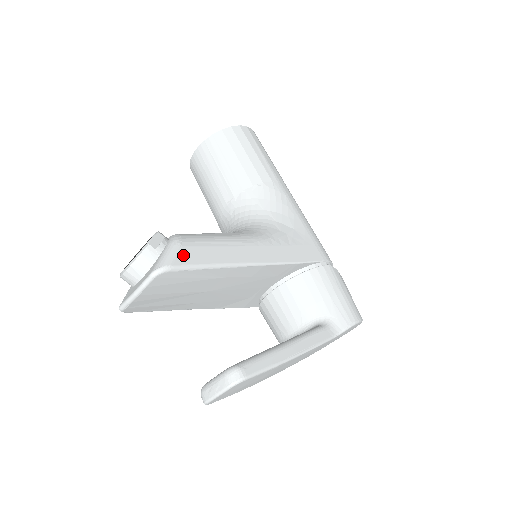
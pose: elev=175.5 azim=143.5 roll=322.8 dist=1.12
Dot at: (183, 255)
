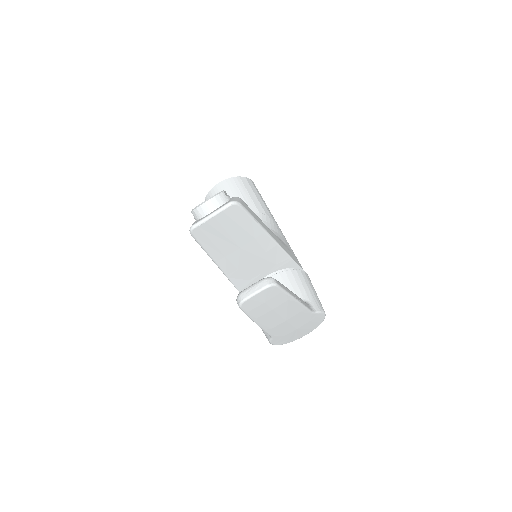
Dot at: (244, 204)
